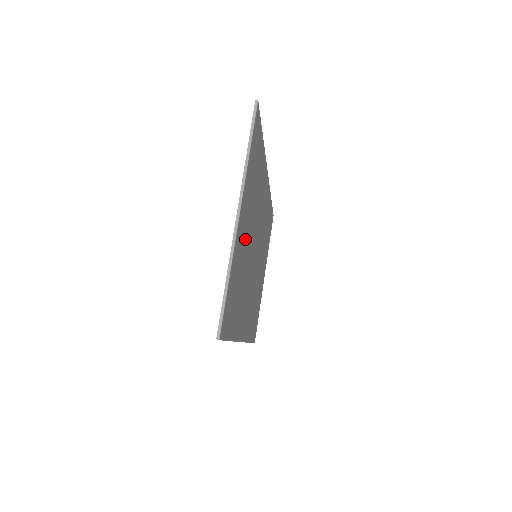
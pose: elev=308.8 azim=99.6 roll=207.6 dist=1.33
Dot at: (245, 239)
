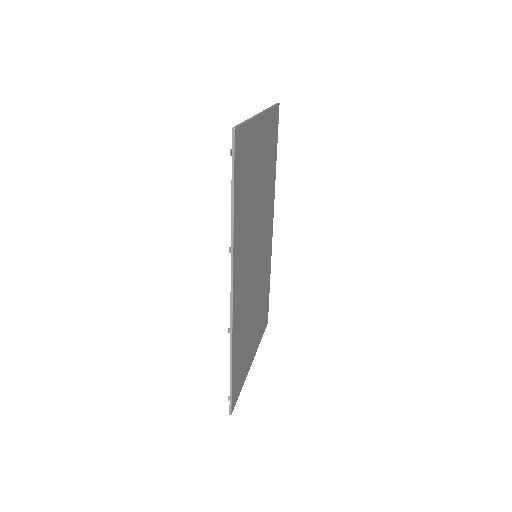
Dot at: (258, 166)
